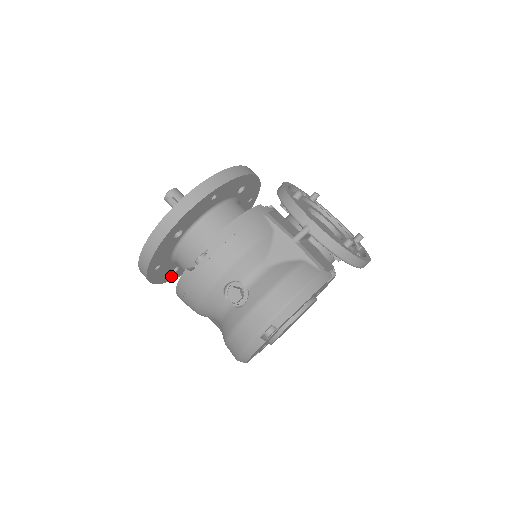
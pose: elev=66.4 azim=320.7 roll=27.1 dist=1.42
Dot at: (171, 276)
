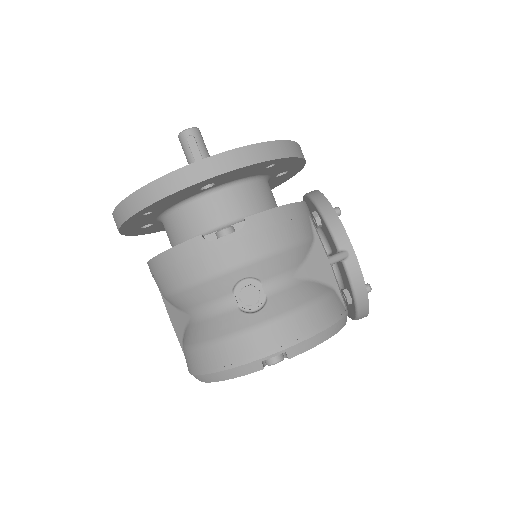
Dot at: (136, 230)
